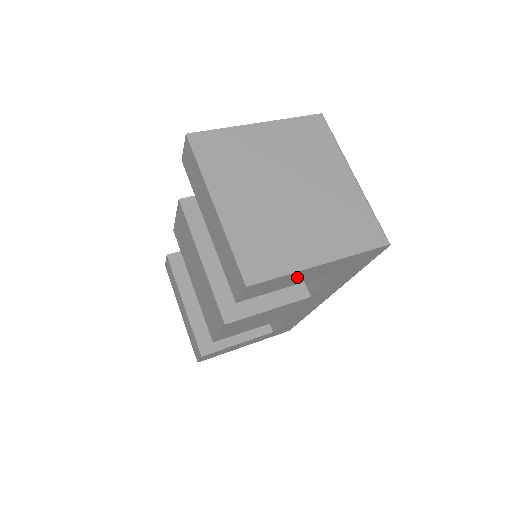
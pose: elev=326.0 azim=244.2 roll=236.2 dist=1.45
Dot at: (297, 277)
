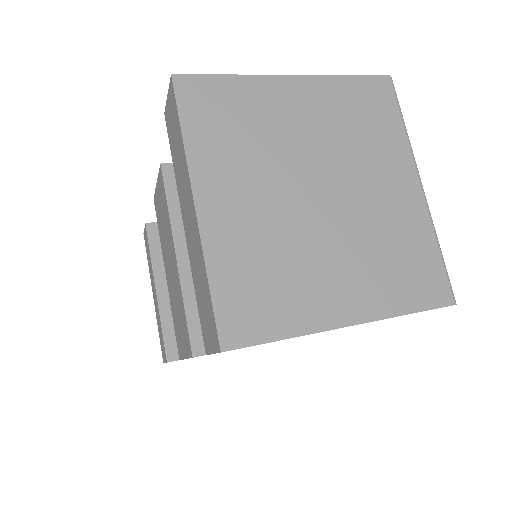
Dot at: occluded
